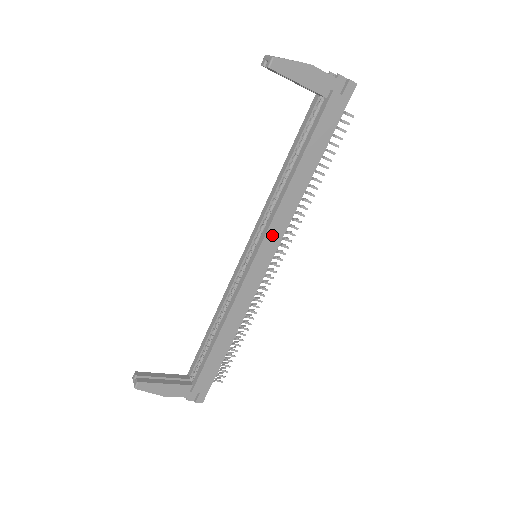
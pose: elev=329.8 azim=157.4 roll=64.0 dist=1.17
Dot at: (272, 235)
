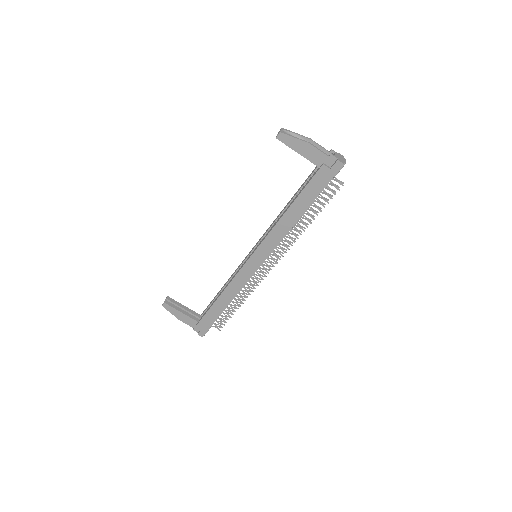
Dot at: (265, 246)
